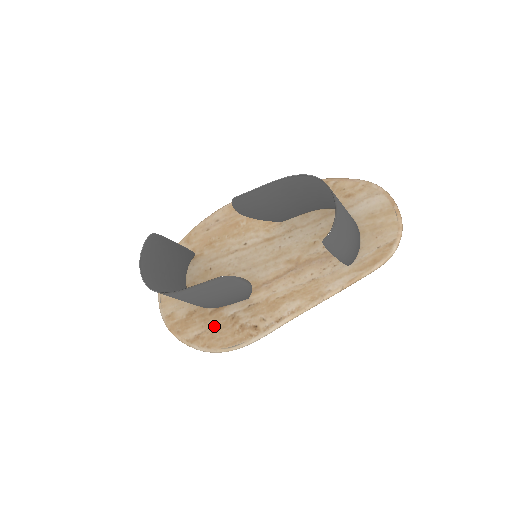
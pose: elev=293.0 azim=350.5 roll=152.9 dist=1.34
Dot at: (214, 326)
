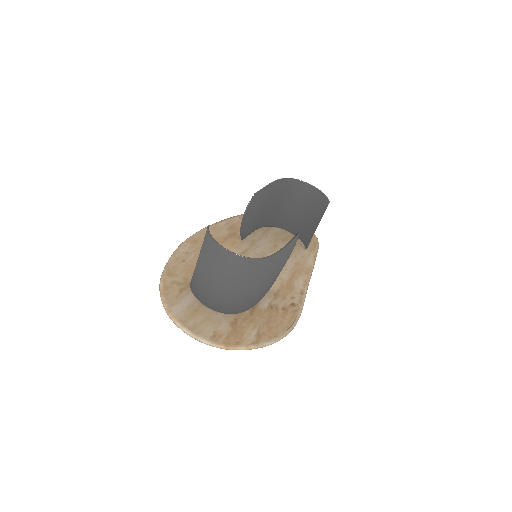
Dot at: (264, 320)
